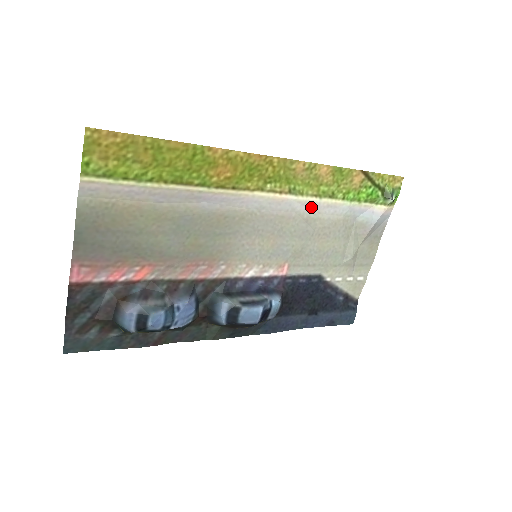
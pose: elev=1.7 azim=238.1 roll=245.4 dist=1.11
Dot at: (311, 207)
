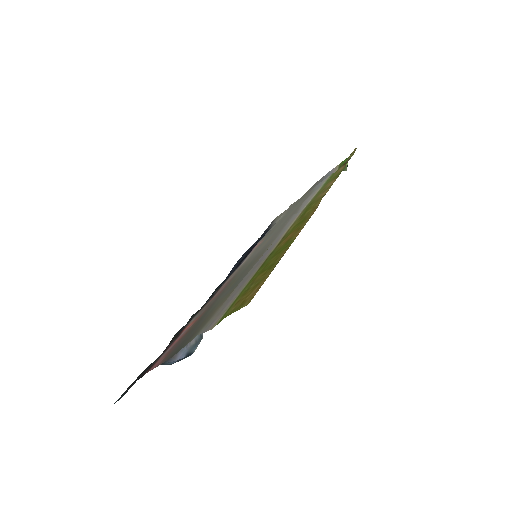
Dot at: (304, 204)
